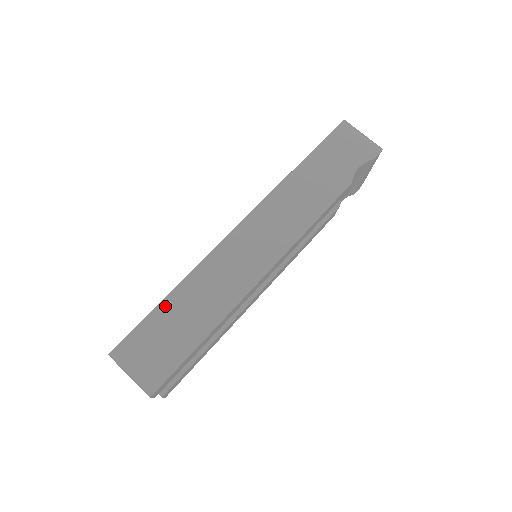
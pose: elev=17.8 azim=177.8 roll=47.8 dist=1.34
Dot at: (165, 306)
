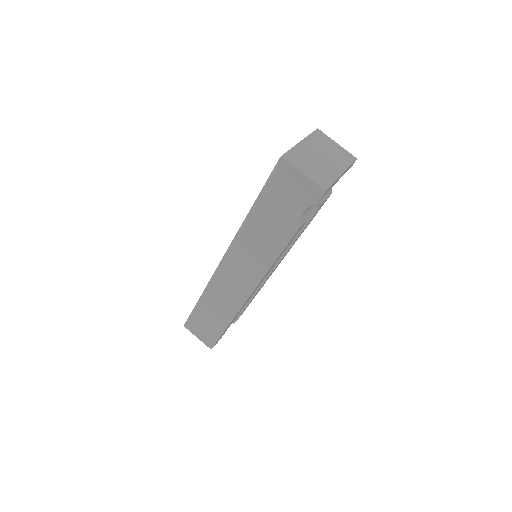
Dot at: (199, 306)
